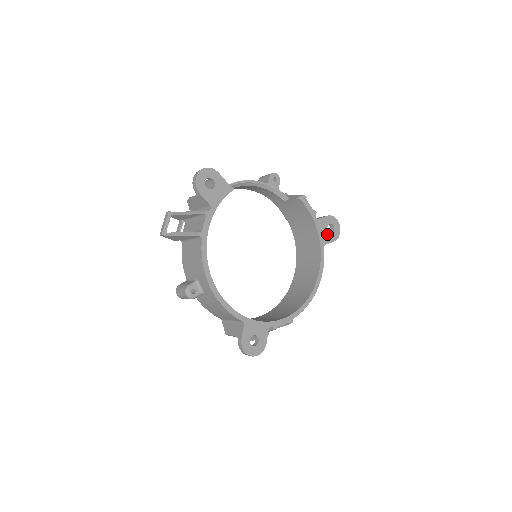
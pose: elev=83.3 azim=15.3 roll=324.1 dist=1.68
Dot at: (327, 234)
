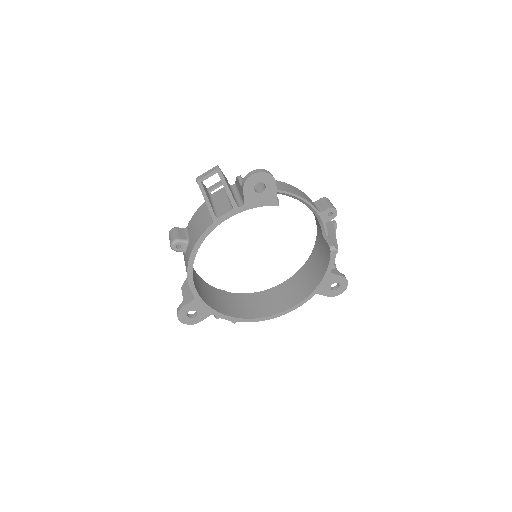
Dot at: (328, 288)
